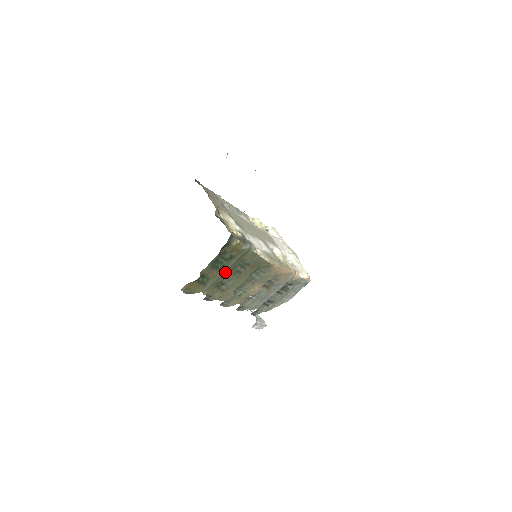
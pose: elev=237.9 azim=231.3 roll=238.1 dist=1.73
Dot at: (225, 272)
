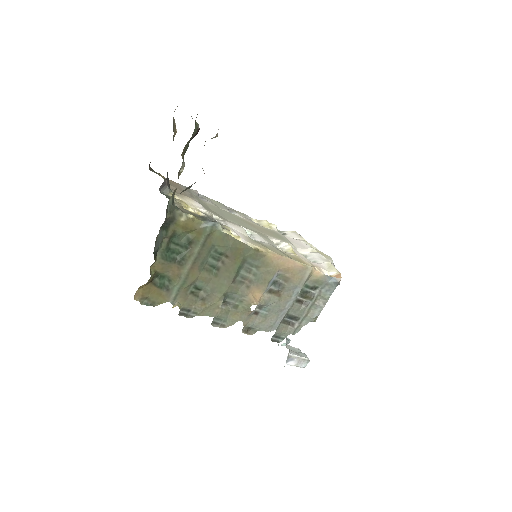
Dot at: (191, 268)
